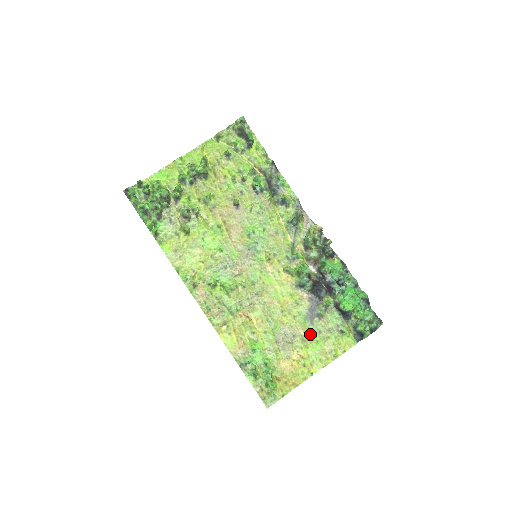
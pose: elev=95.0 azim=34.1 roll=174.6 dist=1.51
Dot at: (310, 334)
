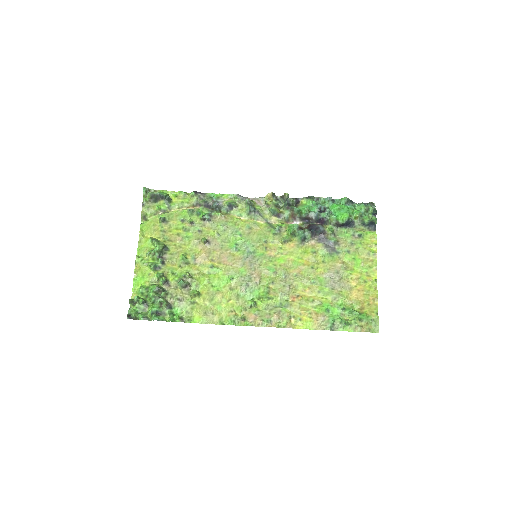
Dot at: (345, 260)
